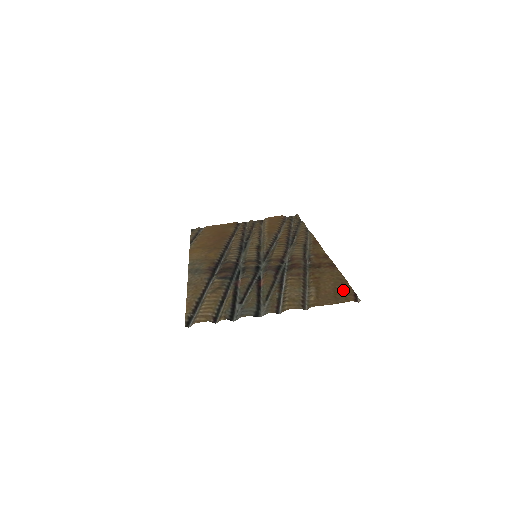
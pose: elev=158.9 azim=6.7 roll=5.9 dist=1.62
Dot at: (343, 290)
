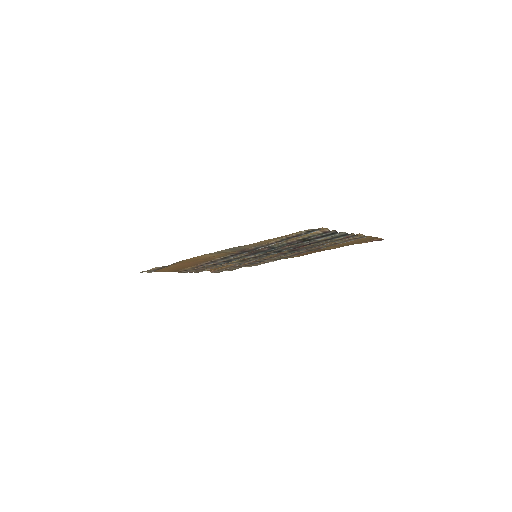
Dot at: (363, 241)
